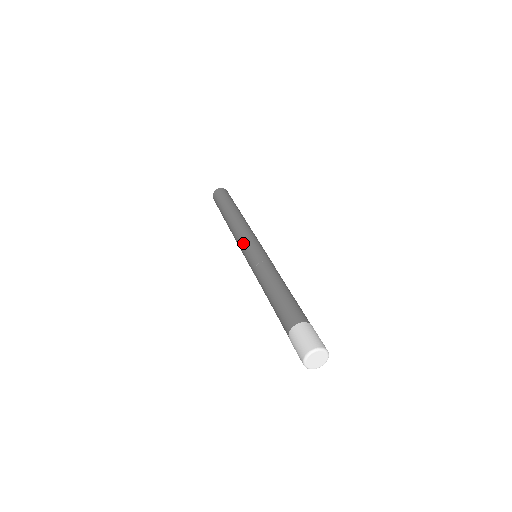
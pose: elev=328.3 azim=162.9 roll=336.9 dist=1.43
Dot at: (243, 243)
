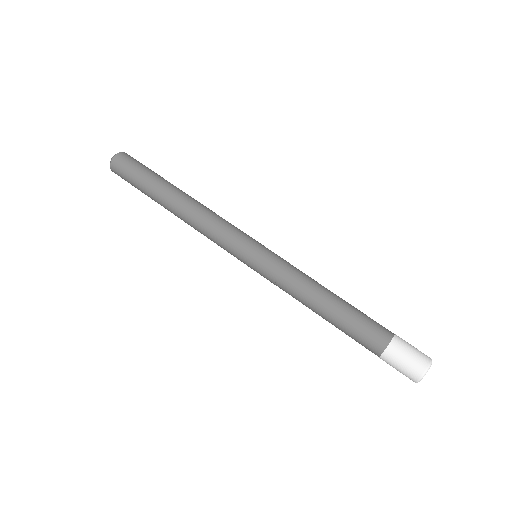
Dot at: (231, 251)
